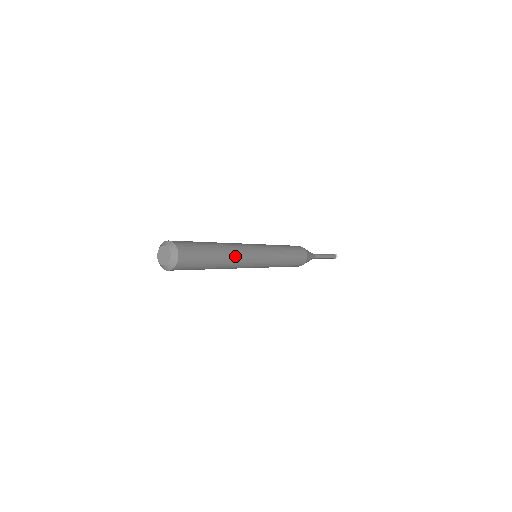
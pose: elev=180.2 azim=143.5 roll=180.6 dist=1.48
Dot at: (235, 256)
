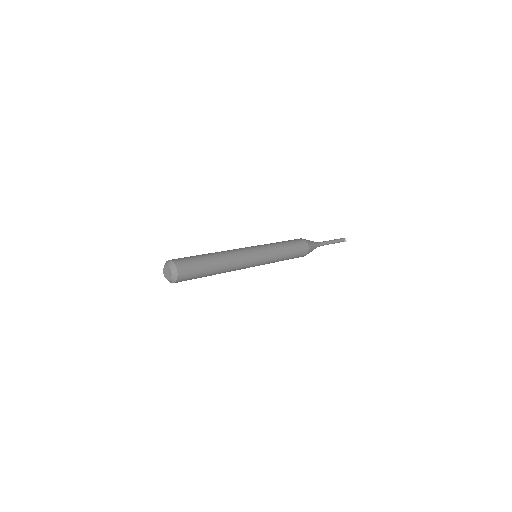
Dot at: (232, 264)
